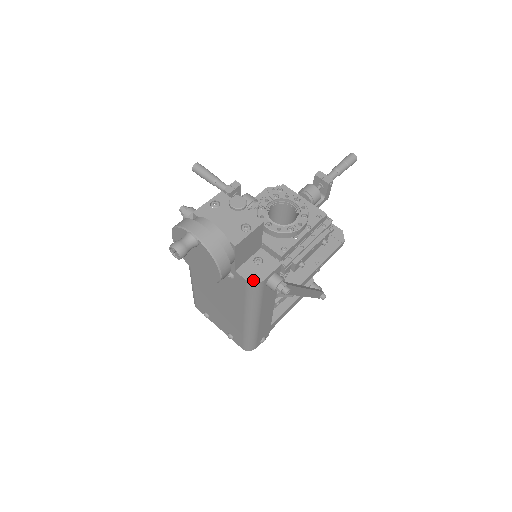
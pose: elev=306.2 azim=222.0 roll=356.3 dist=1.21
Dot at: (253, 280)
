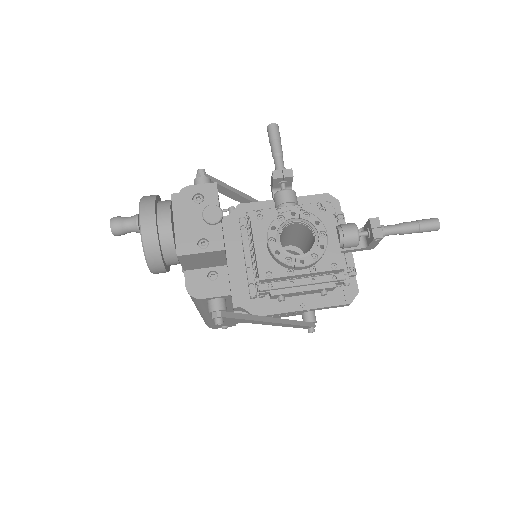
Dot at: (191, 291)
